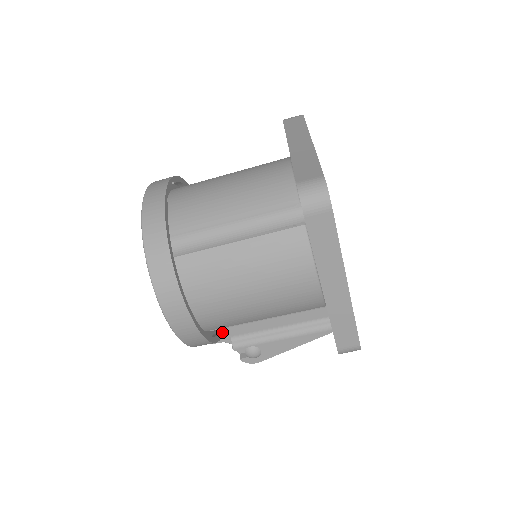
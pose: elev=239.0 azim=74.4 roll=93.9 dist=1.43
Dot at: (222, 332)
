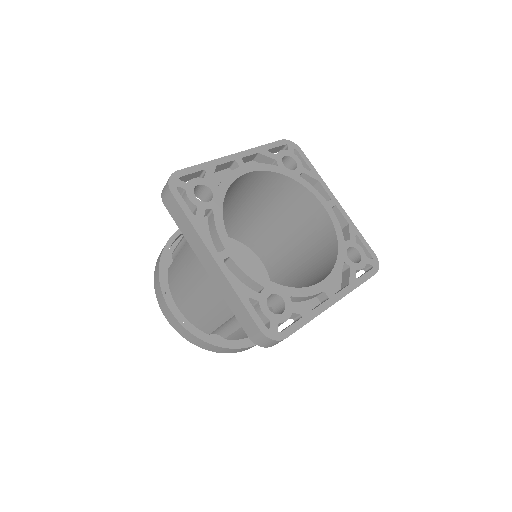
Dot at: occluded
